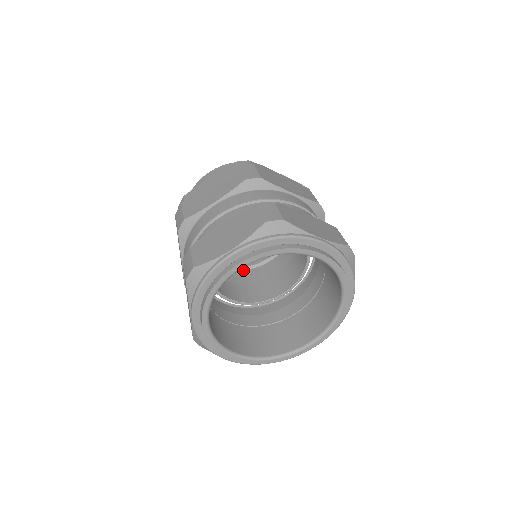
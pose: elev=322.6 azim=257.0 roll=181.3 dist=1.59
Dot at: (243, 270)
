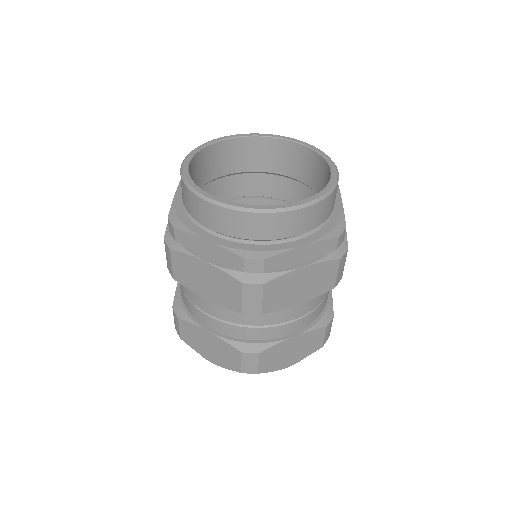
Dot at: (257, 173)
